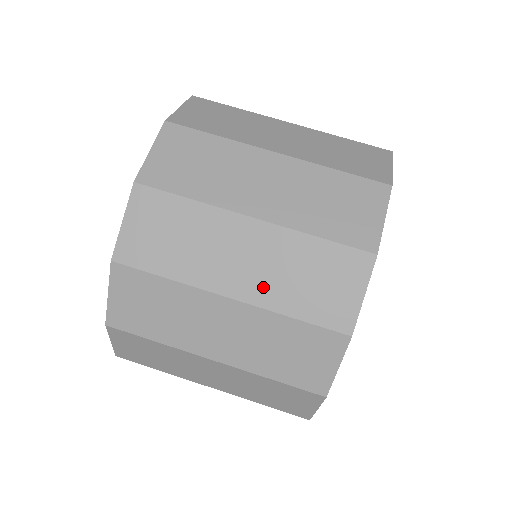
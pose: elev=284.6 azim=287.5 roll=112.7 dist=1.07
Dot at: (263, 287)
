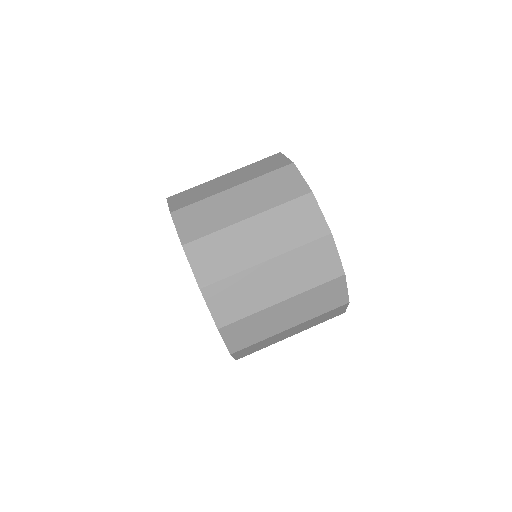
Dot at: (303, 316)
